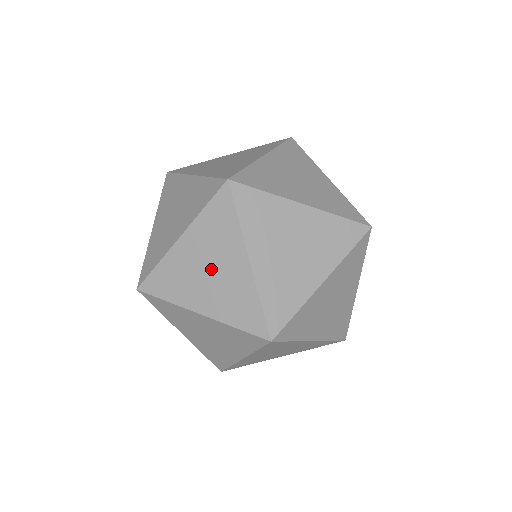
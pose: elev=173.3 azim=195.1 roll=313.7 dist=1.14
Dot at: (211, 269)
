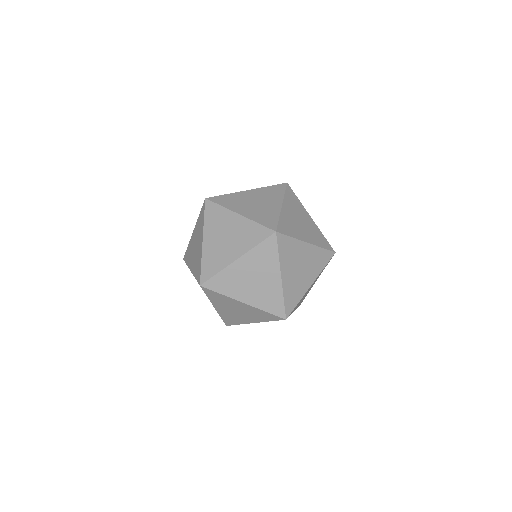
Dot at: (256, 279)
